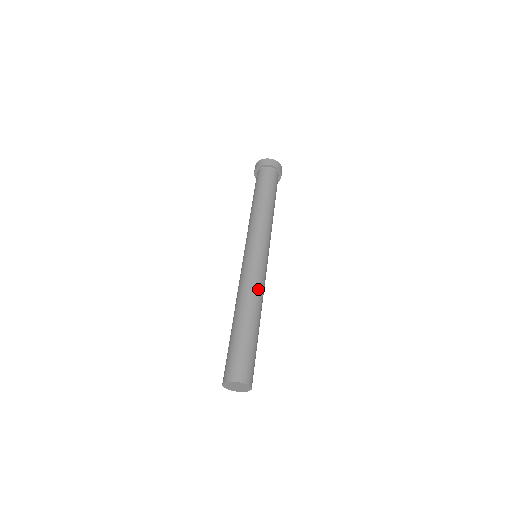
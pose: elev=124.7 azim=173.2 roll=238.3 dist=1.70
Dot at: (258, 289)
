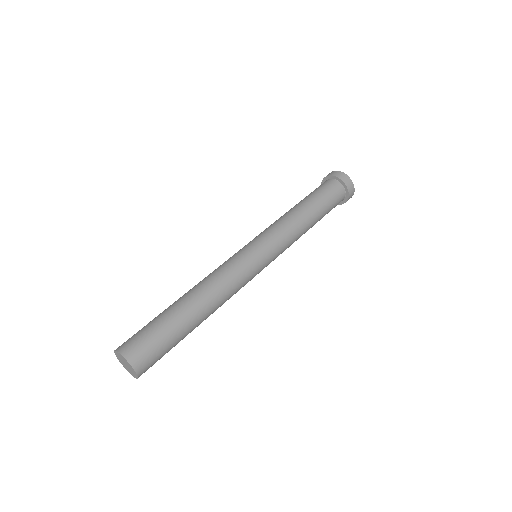
Dot at: (230, 293)
